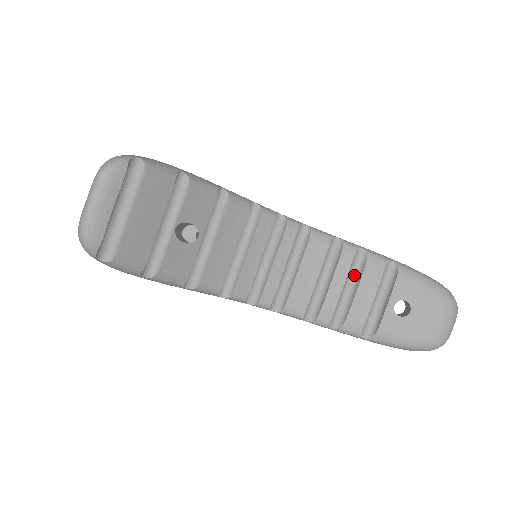
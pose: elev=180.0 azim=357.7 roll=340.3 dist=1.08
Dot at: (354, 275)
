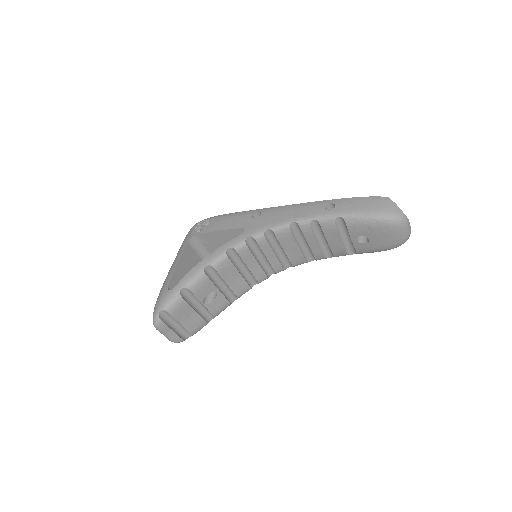
Dot at: (320, 233)
